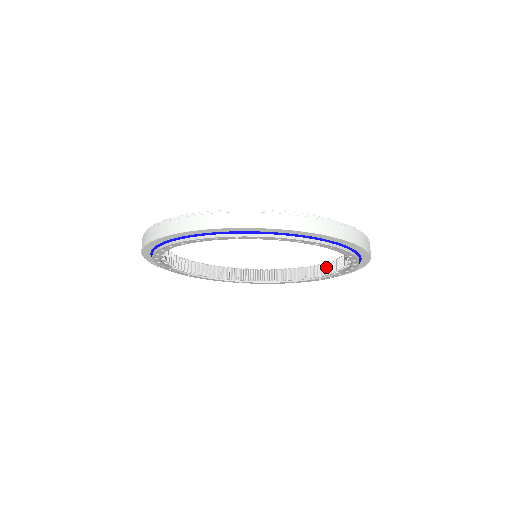
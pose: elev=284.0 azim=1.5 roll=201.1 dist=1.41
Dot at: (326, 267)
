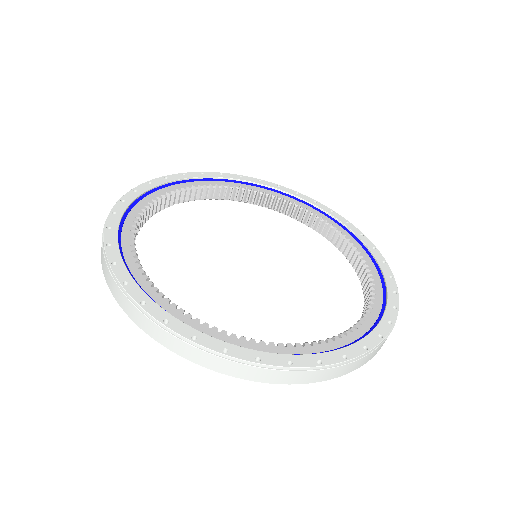
Dot at: (344, 244)
